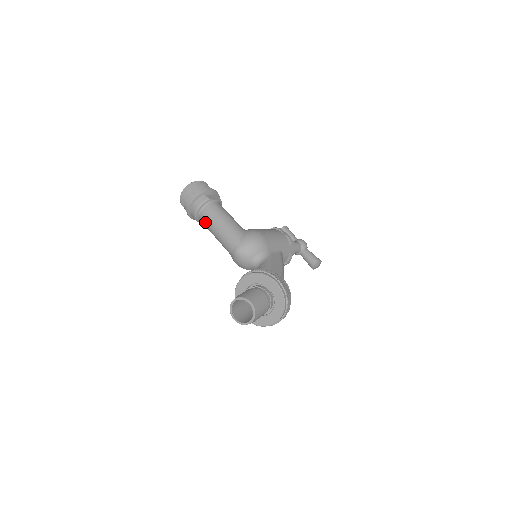
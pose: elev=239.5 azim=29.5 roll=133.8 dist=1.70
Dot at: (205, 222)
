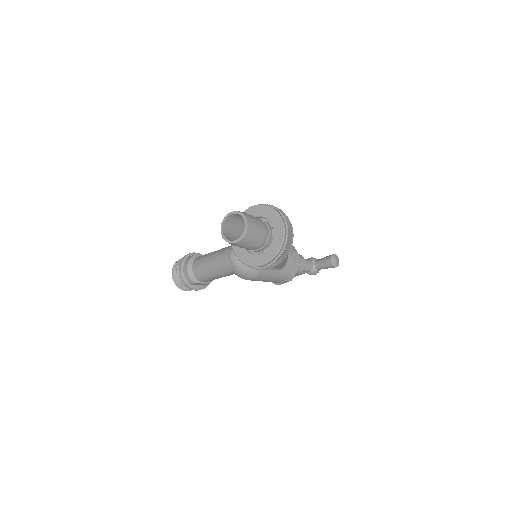
Dot at: (199, 271)
